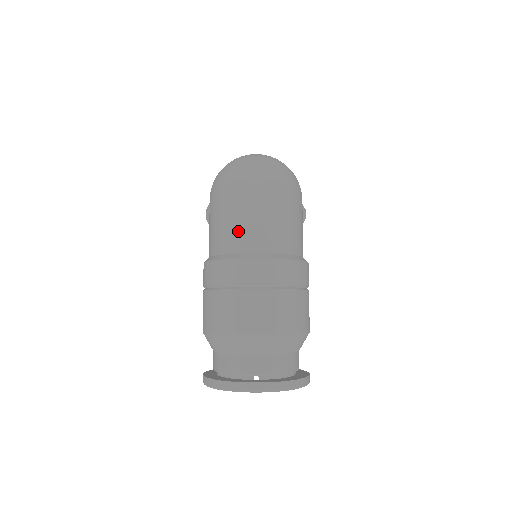
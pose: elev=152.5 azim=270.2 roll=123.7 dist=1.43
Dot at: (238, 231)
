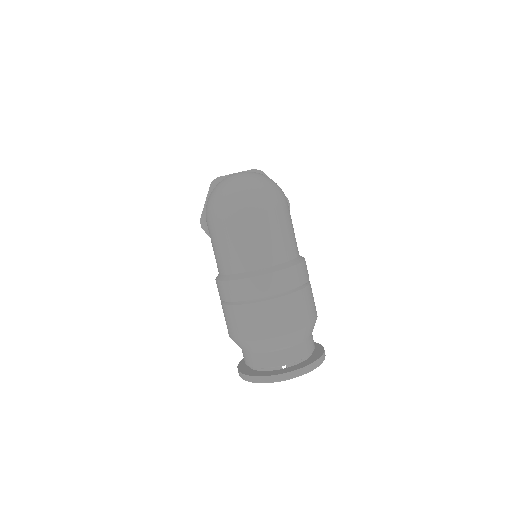
Dot at: (242, 253)
